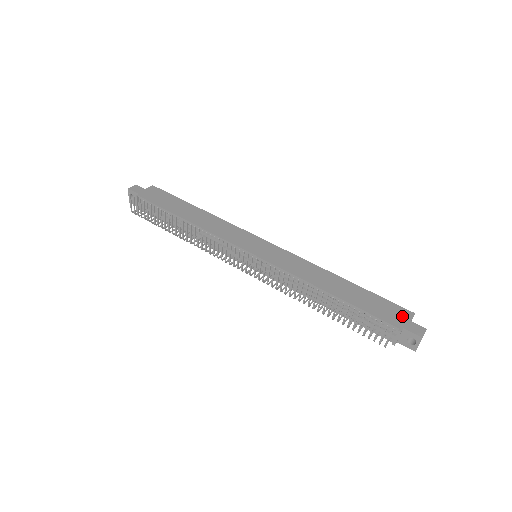
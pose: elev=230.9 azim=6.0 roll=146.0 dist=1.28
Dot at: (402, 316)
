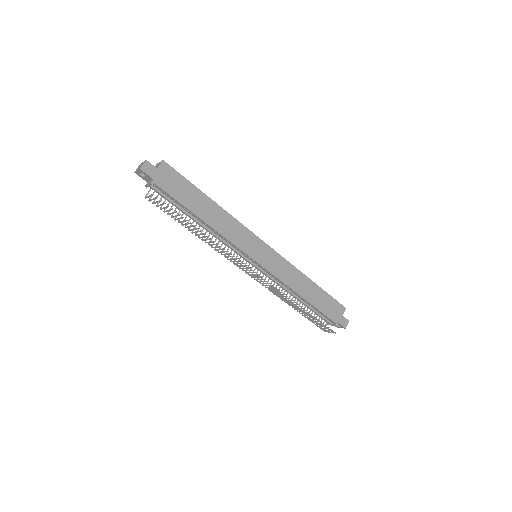
Dot at: (339, 312)
